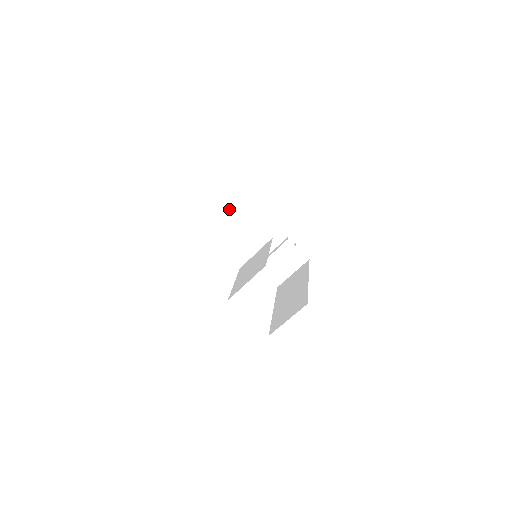
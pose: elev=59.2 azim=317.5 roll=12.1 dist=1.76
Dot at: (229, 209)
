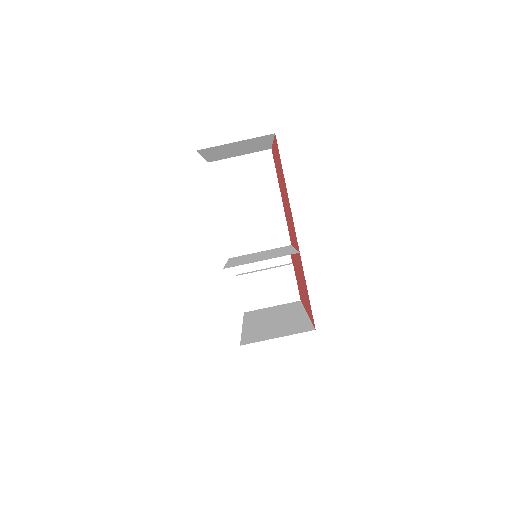
Dot at: (266, 184)
